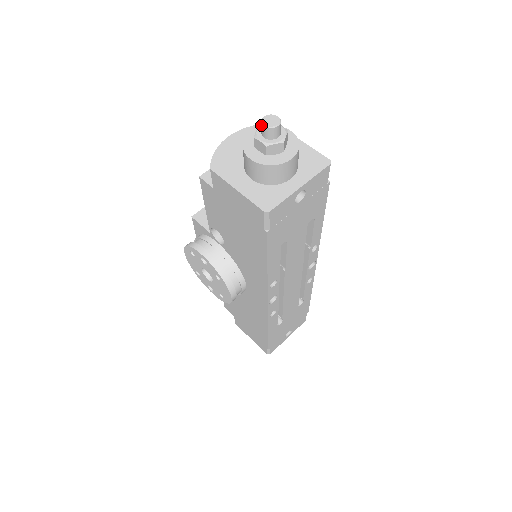
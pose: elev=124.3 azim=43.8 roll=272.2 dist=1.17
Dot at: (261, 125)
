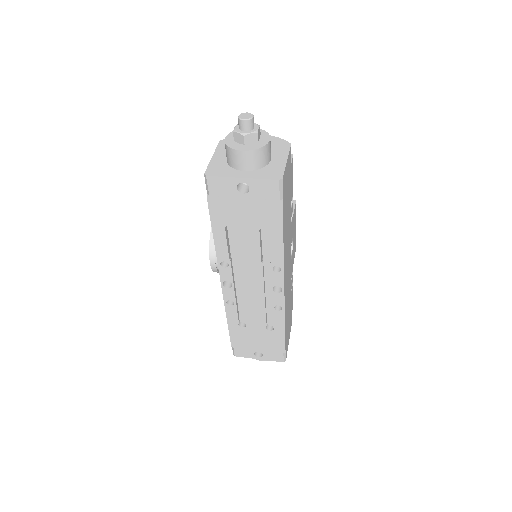
Dot at: (240, 116)
